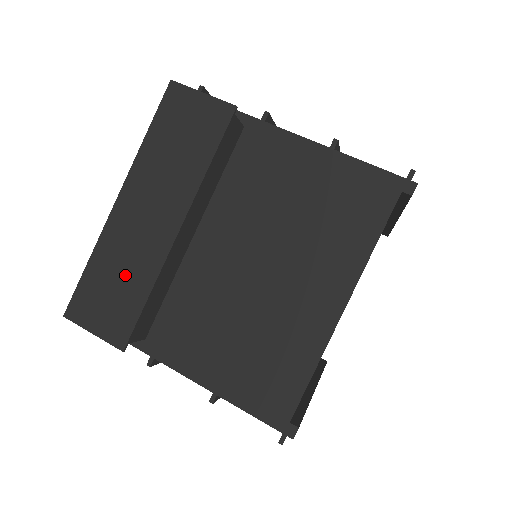
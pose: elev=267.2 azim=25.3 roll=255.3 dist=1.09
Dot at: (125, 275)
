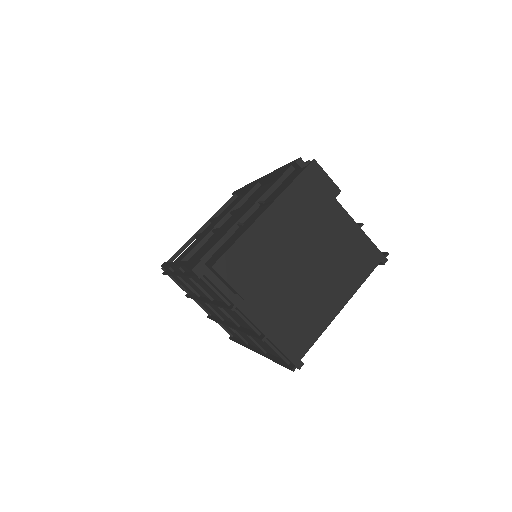
Dot at: (258, 256)
